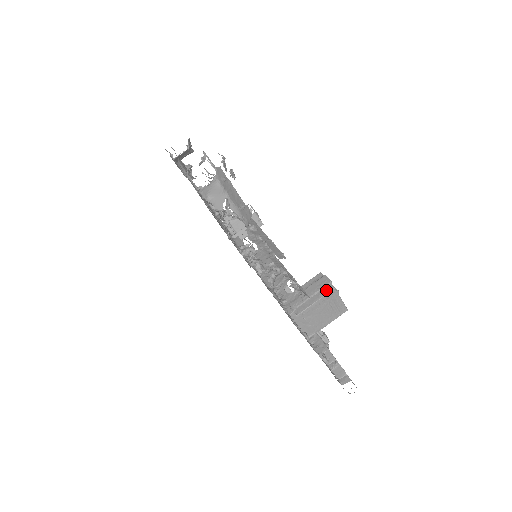
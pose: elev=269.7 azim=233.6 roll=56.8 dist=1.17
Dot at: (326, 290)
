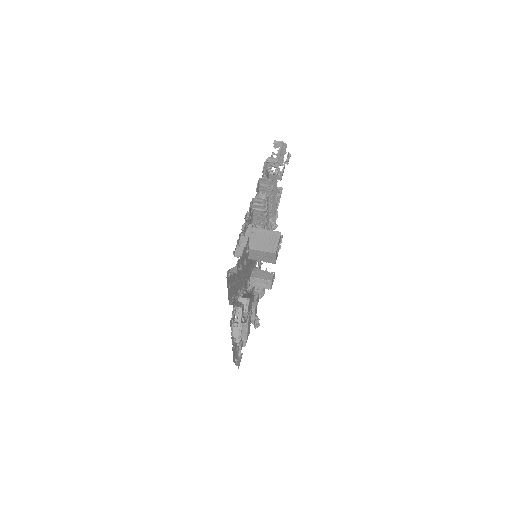
Dot at: (276, 232)
